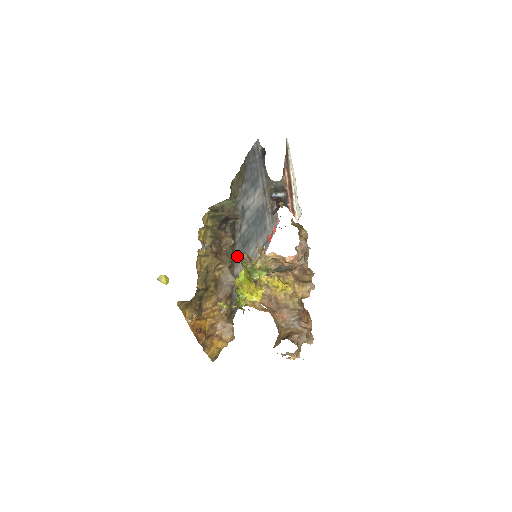
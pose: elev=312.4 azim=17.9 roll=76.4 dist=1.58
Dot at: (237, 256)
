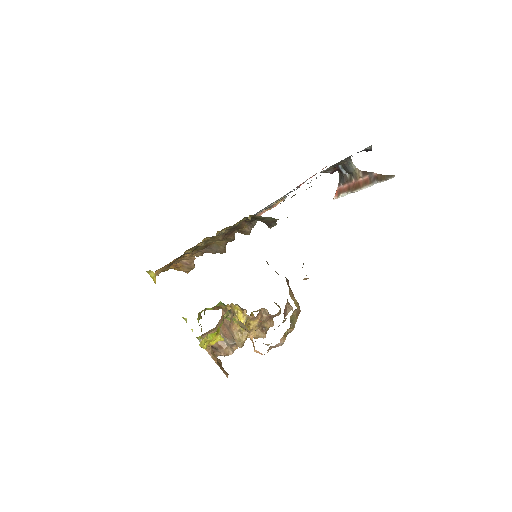
Dot at: occluded
